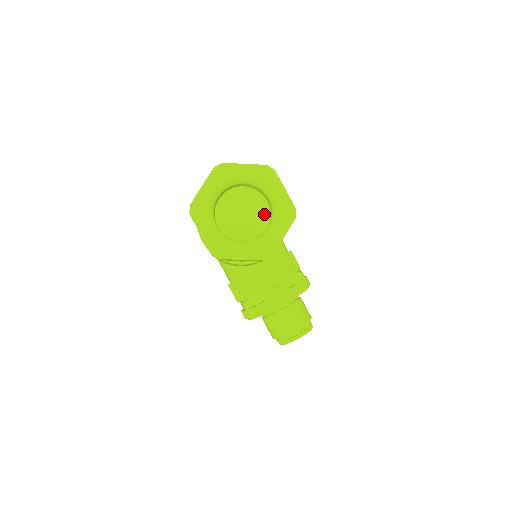
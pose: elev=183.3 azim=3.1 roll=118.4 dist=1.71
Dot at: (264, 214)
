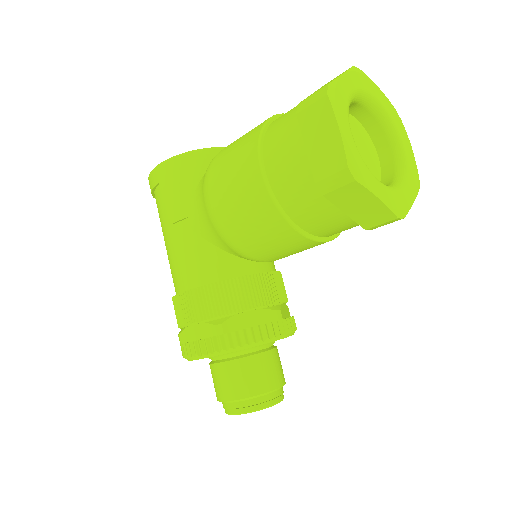
Dot at: (375, 168)
